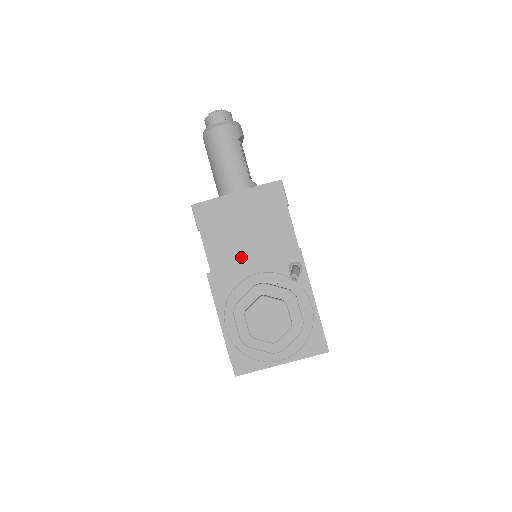
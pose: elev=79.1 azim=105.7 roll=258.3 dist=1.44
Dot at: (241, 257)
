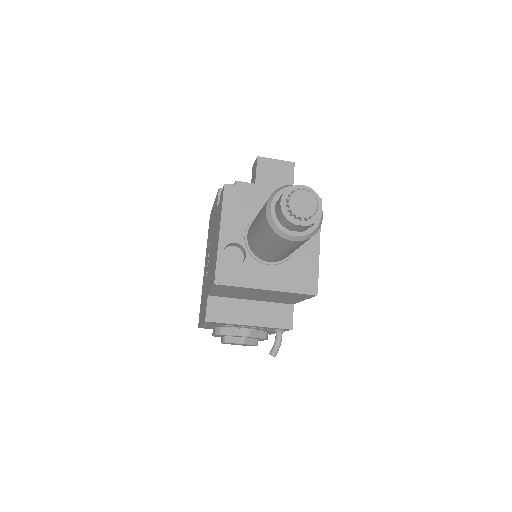
Dot at: (241, 298)
